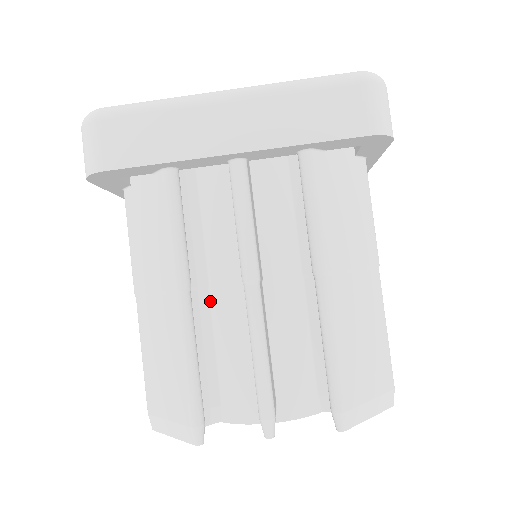
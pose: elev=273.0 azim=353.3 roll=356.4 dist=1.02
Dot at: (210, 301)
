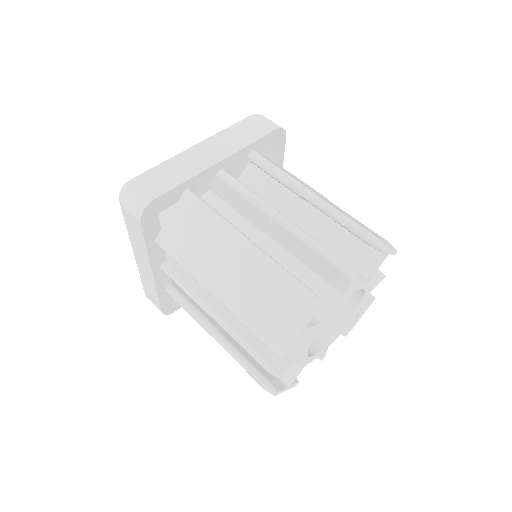
Dot at: occluded
